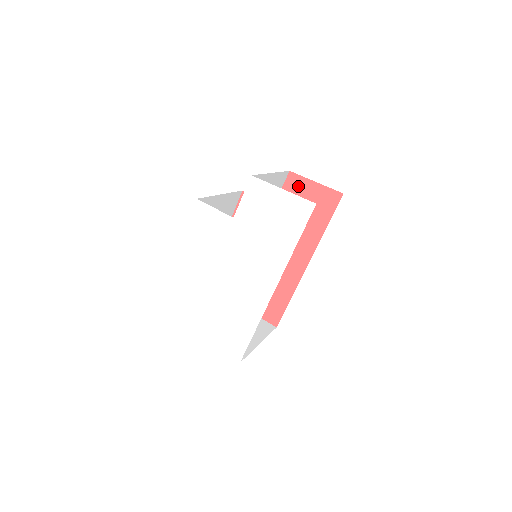
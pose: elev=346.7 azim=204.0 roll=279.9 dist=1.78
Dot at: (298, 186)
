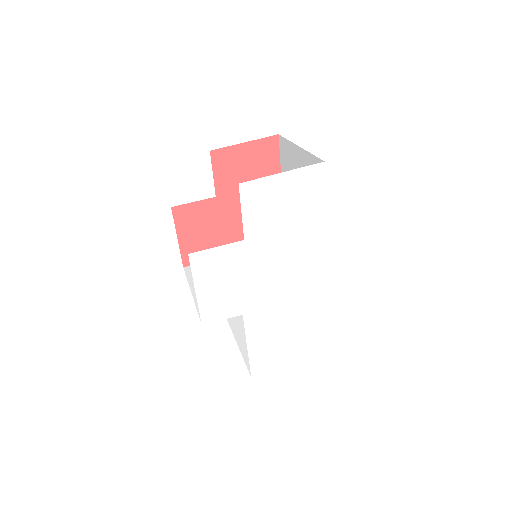
Dot at: (229, 159)
